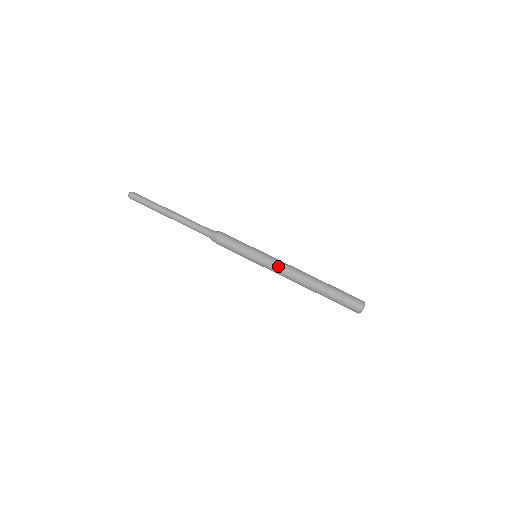
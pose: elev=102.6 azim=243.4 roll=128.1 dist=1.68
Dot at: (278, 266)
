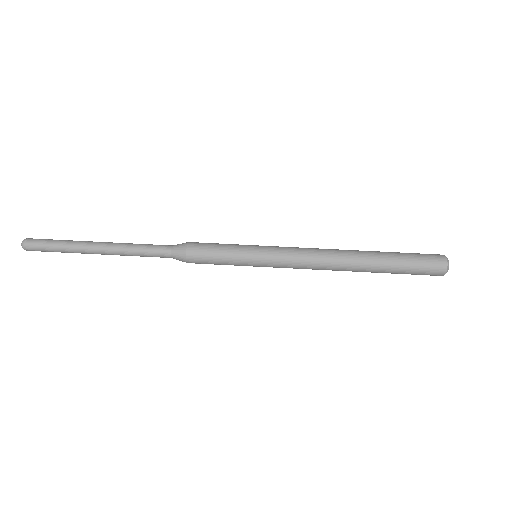
Dot at: (296, 263)
